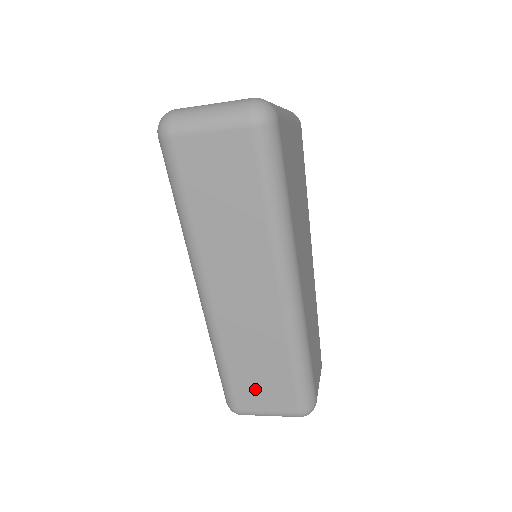
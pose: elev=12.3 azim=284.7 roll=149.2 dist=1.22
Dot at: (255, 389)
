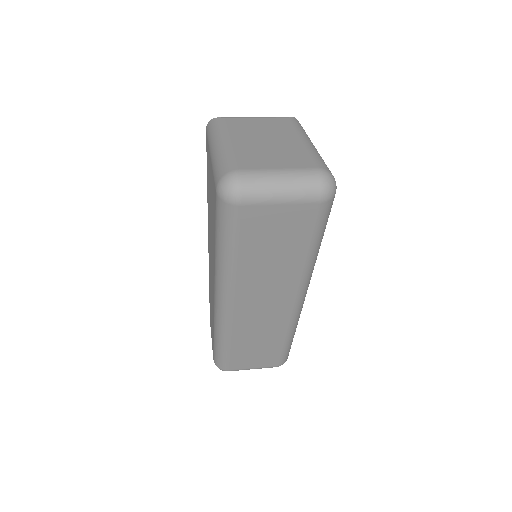
Dot at: (248, 357)
